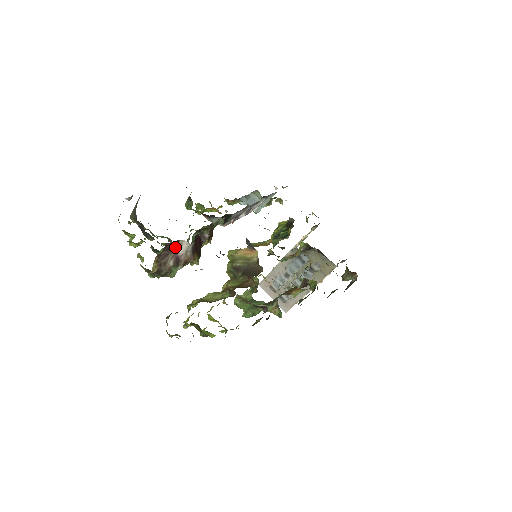
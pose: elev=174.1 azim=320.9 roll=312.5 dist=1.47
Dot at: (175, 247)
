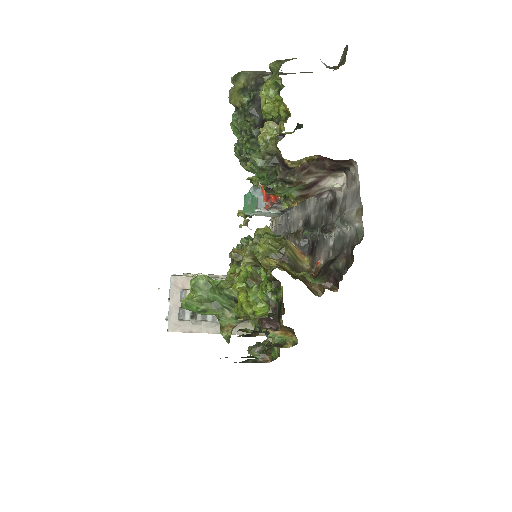
Dot at: (333, 171)
